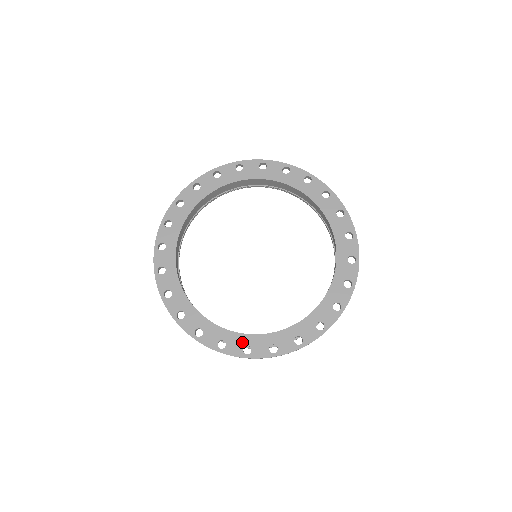
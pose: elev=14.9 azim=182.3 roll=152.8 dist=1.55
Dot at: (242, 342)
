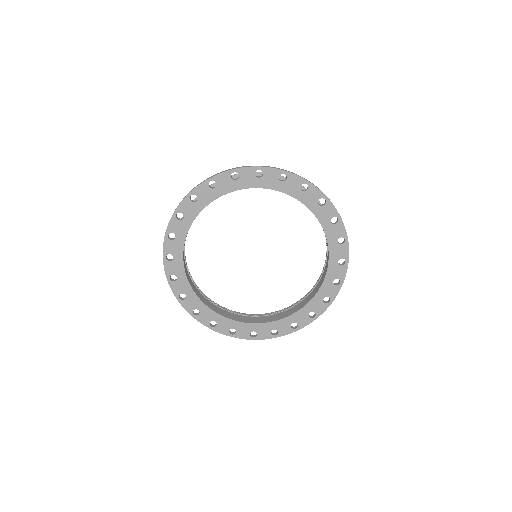
Dot at: (287, 323)
